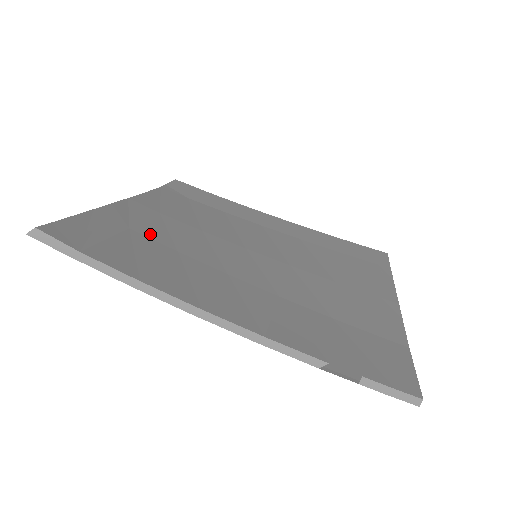
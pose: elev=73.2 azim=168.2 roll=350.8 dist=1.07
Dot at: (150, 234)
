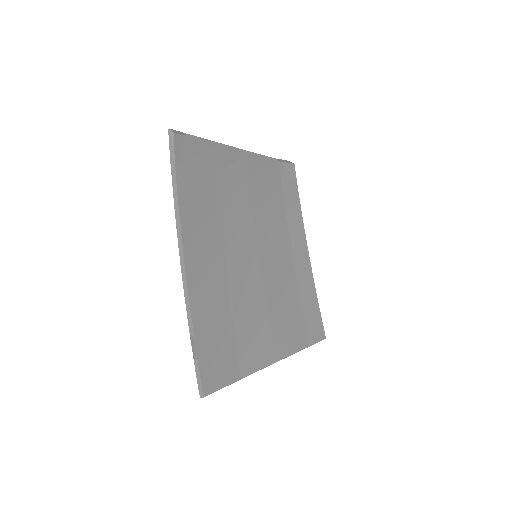
Dot at: (223, 187)
